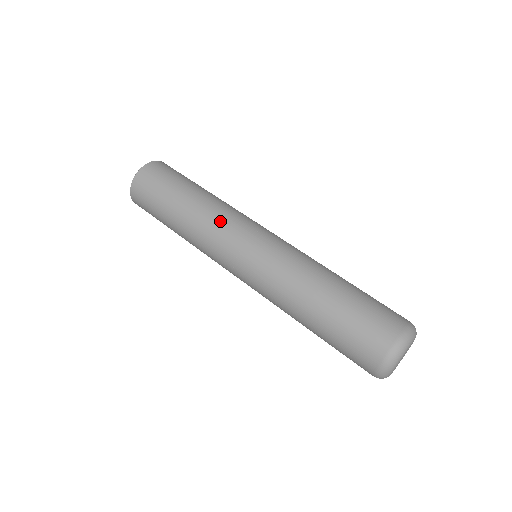
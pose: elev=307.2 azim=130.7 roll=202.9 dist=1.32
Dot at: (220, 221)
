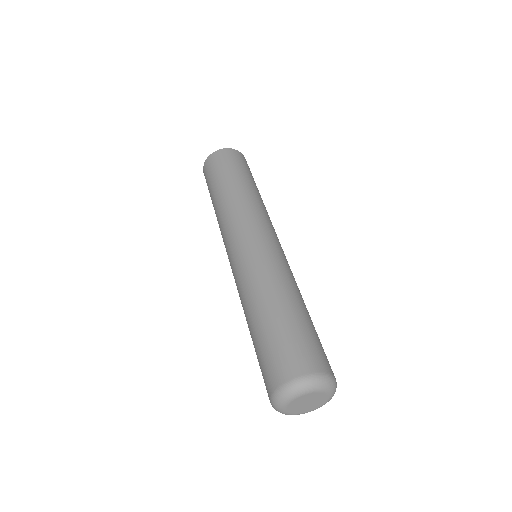
Dot at: (233, 215)
